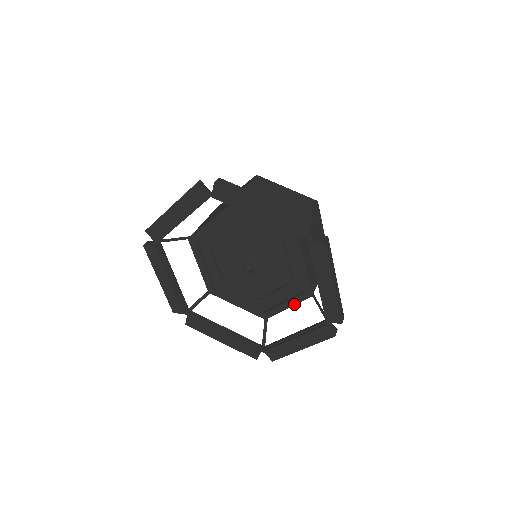
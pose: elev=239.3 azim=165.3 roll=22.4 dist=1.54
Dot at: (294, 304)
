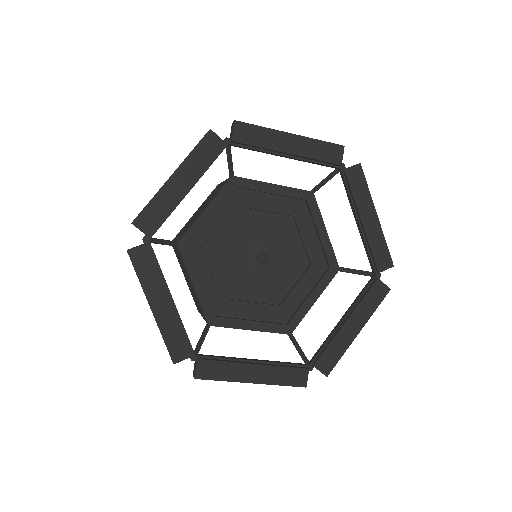
Dot at: (322, 291)
